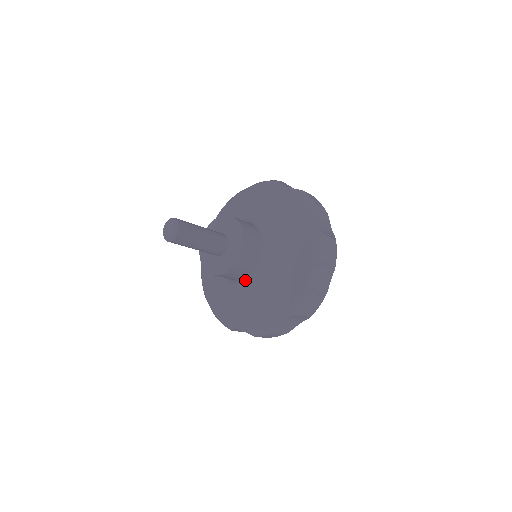
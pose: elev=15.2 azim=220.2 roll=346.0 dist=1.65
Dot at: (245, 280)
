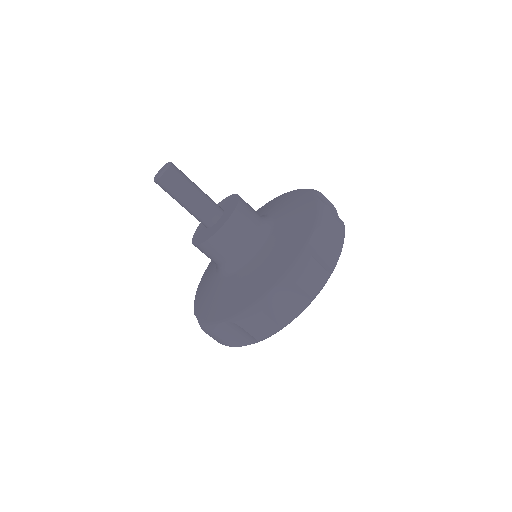
Dot at: (254, 243)
